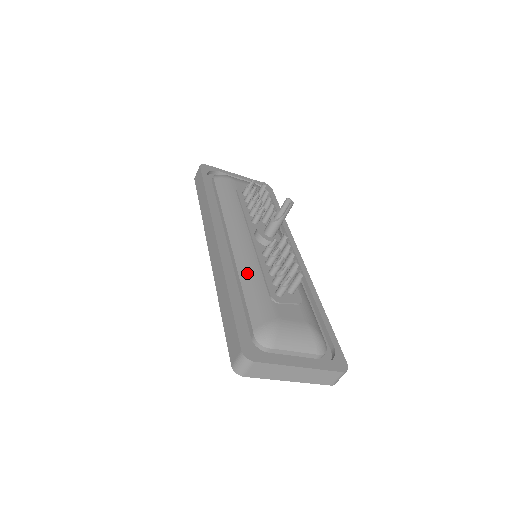
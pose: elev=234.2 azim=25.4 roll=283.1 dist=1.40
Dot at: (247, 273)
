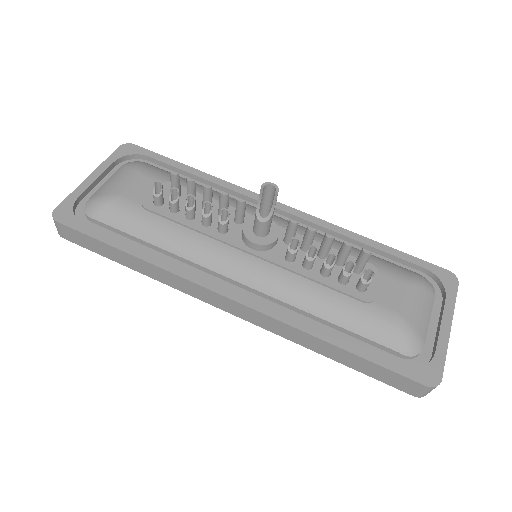
Dot at: (312, 302)
